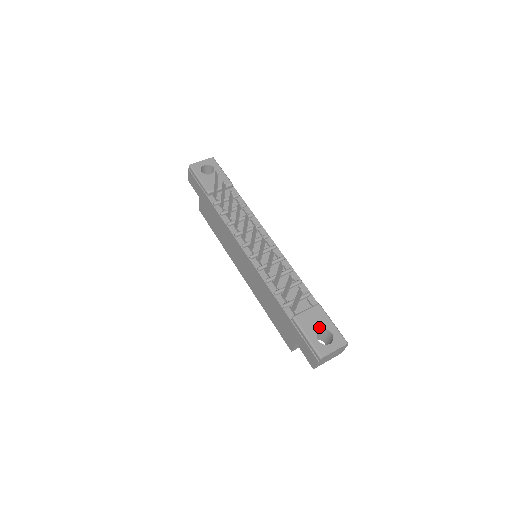
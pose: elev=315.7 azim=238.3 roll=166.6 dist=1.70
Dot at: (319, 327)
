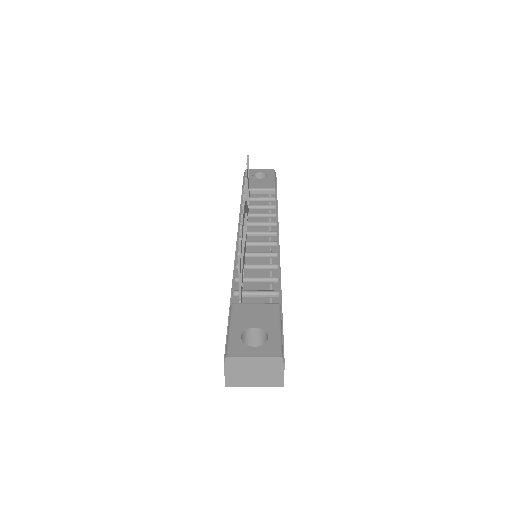
Dot at: (256, 324)
